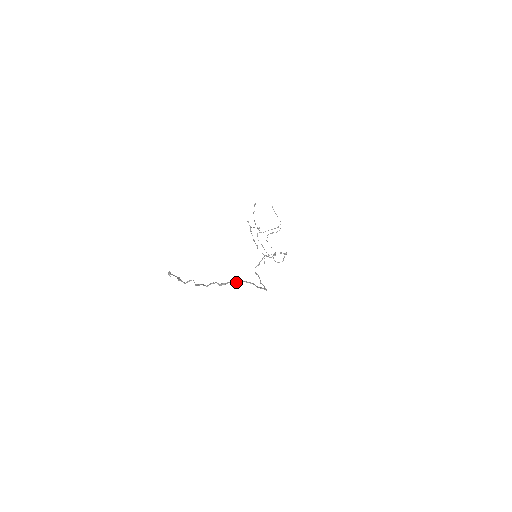
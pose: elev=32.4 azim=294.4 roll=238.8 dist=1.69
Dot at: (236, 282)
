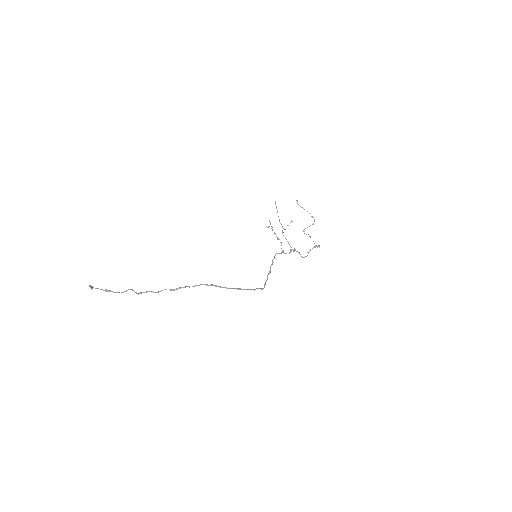
Dot at: (194, 286)
